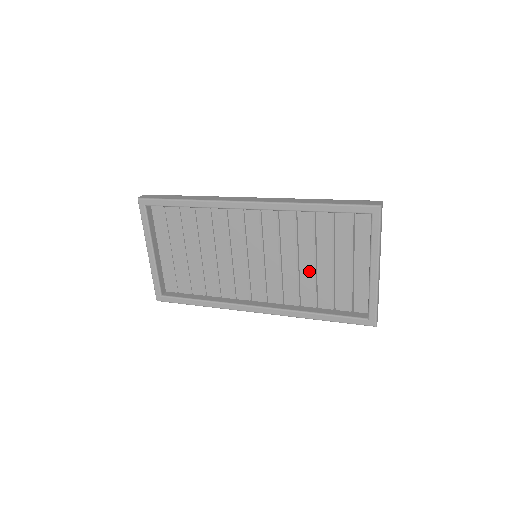
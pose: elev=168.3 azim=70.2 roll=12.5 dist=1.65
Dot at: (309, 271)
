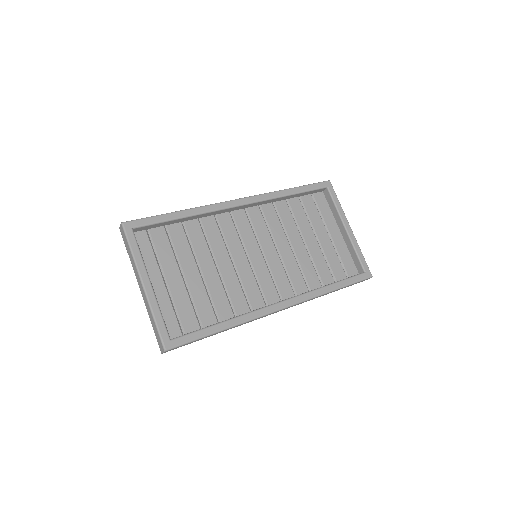
Dot at: (304, 253)
